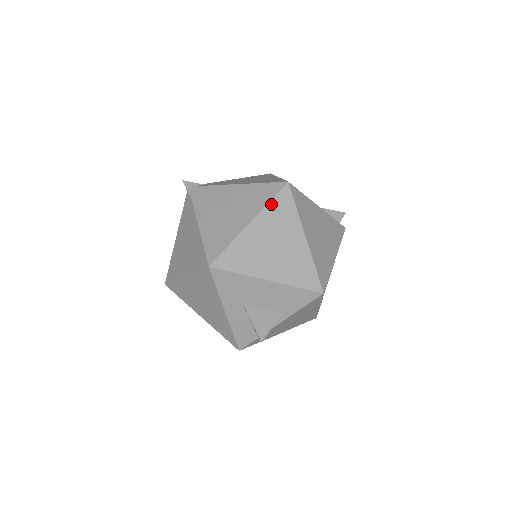
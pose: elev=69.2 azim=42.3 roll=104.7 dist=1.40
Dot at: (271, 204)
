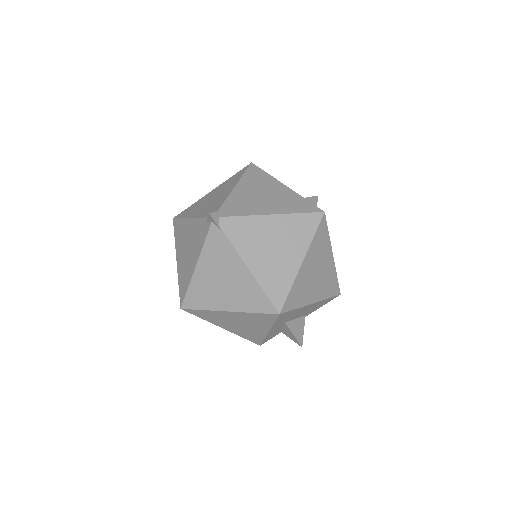
Dot at: (315, 238)
